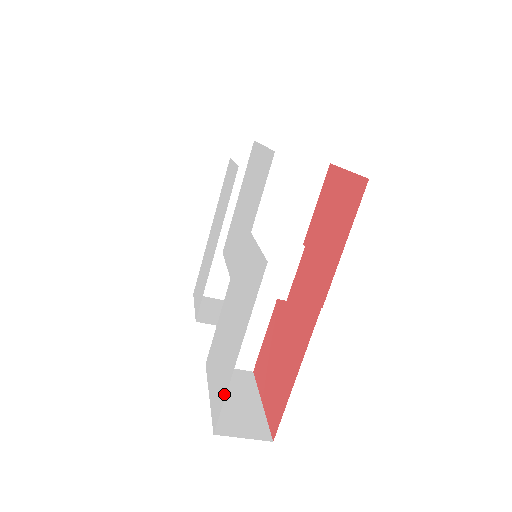
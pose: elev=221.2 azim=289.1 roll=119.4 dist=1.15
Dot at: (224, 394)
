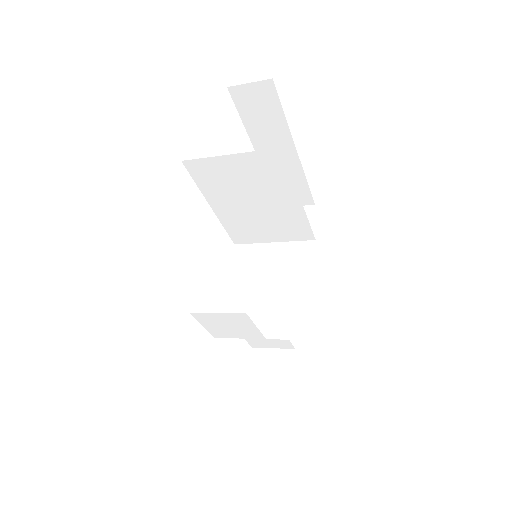
Dot at: occluded
